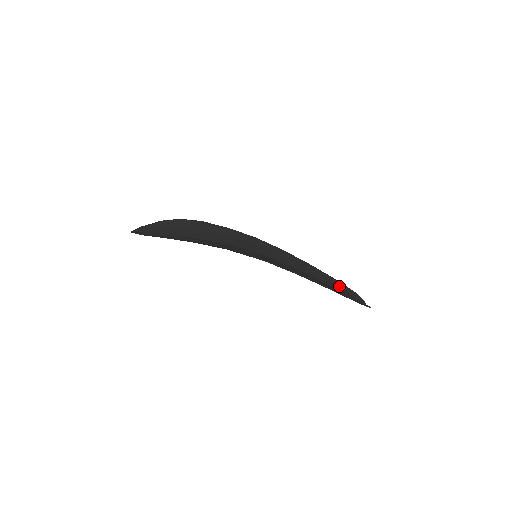
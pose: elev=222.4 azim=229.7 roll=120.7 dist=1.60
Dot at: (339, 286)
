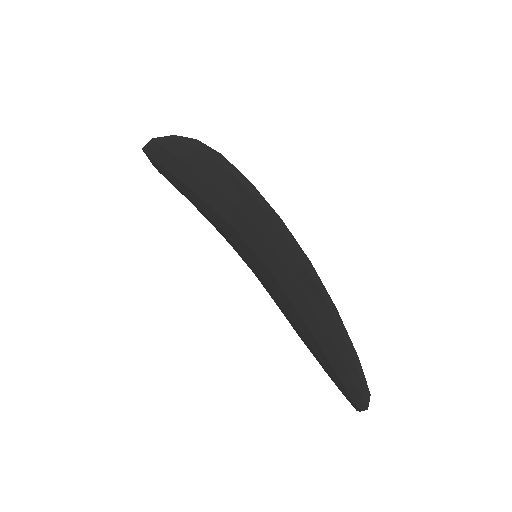
Dot at: occluded
